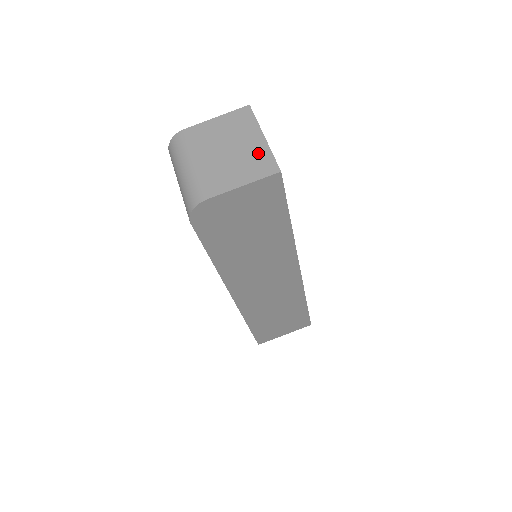
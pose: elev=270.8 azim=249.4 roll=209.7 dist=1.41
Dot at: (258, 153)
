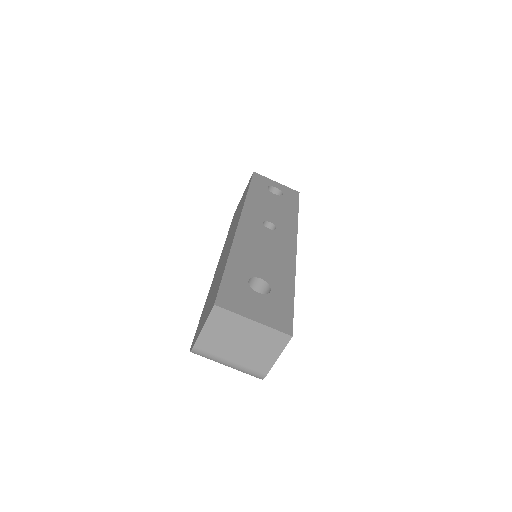
Dot at: (264, 334)
